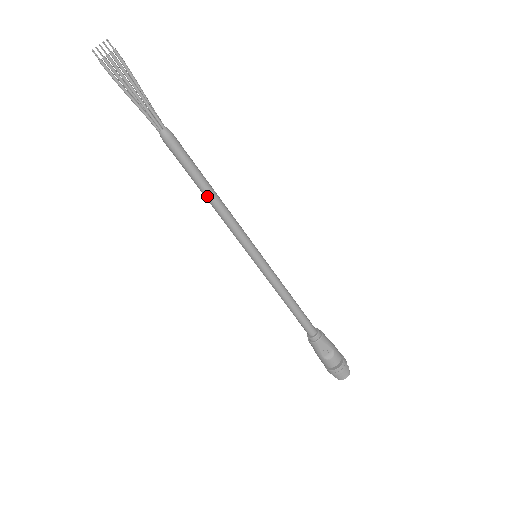
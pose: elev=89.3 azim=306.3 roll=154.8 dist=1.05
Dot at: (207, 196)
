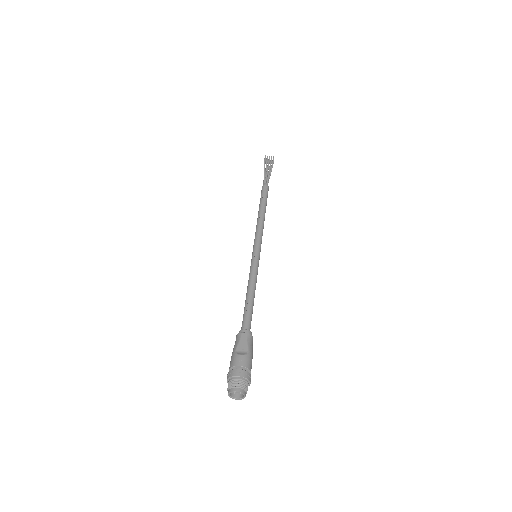
Dot at: (259, 213)
